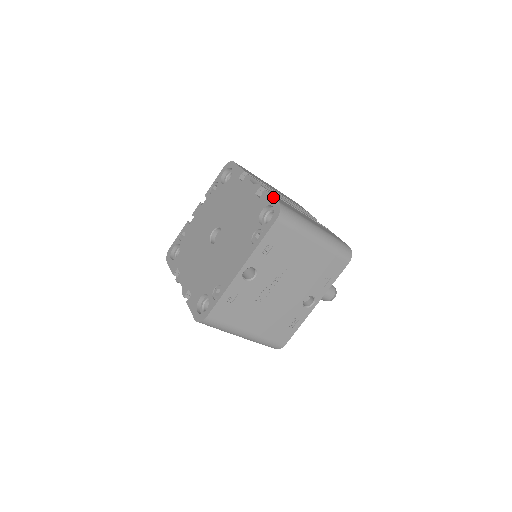
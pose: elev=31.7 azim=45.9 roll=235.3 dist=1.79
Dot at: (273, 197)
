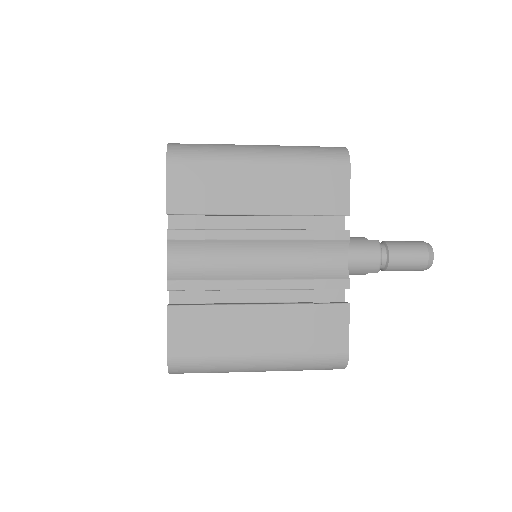
Dot at: occluded
